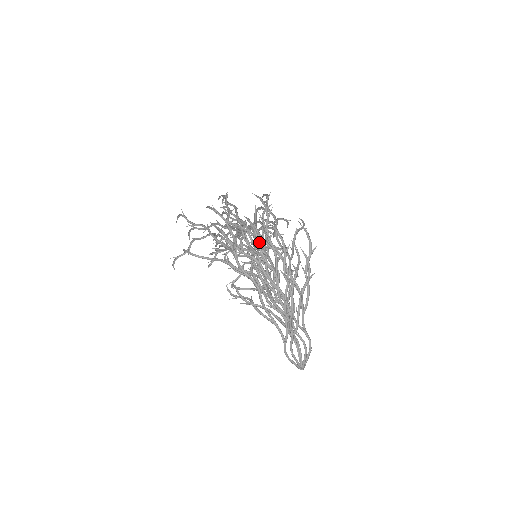
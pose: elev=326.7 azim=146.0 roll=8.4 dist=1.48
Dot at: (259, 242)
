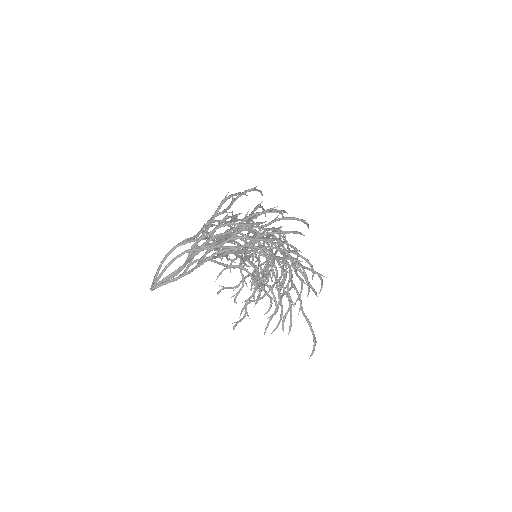
Dot at: occluded
